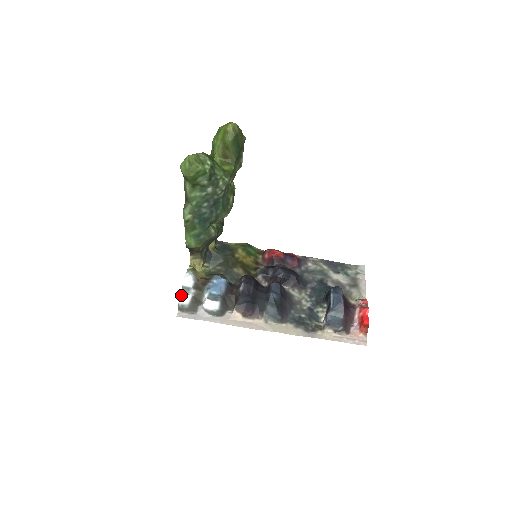
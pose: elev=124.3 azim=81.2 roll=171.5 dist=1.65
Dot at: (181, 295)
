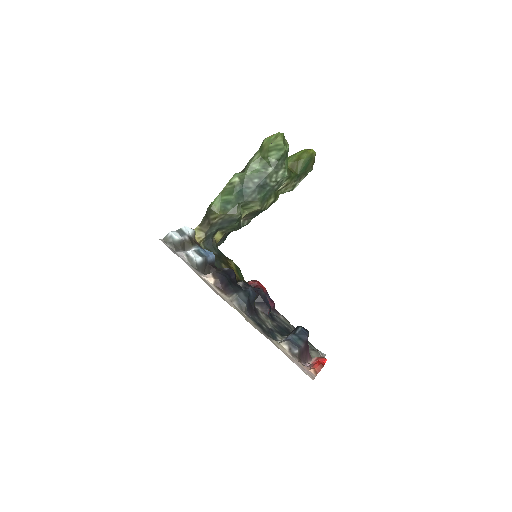
Dot at: (175, 231)
